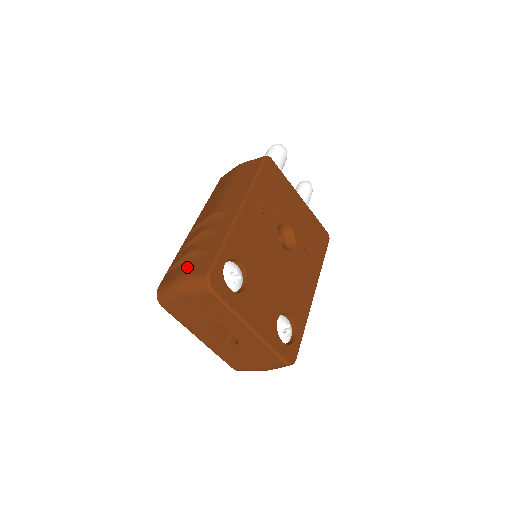
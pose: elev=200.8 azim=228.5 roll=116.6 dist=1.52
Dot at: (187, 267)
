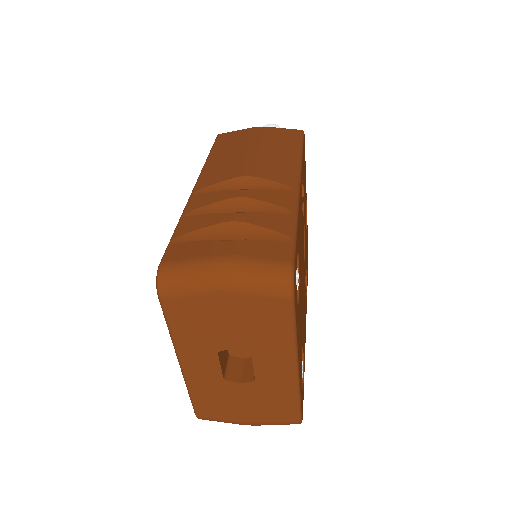
Dot at: (238, 244)
